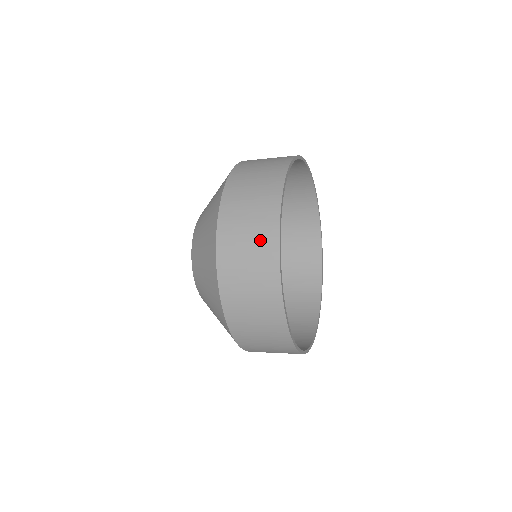
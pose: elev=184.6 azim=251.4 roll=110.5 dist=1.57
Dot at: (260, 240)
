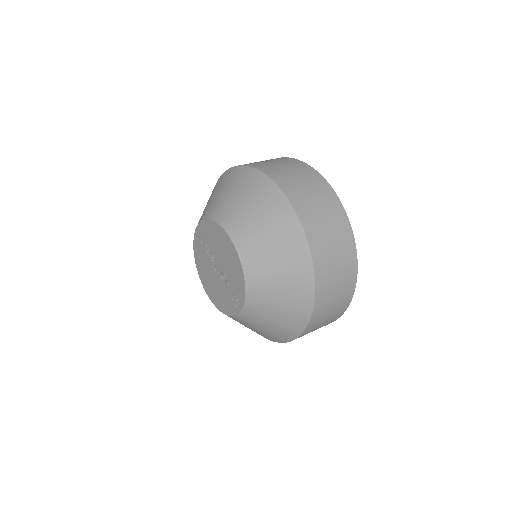
Dot at: (334, 216)
